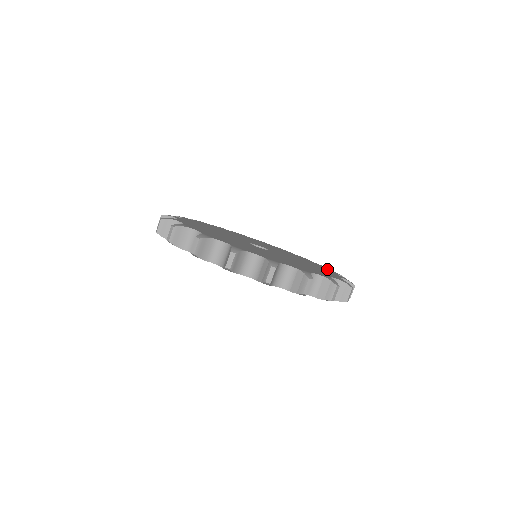
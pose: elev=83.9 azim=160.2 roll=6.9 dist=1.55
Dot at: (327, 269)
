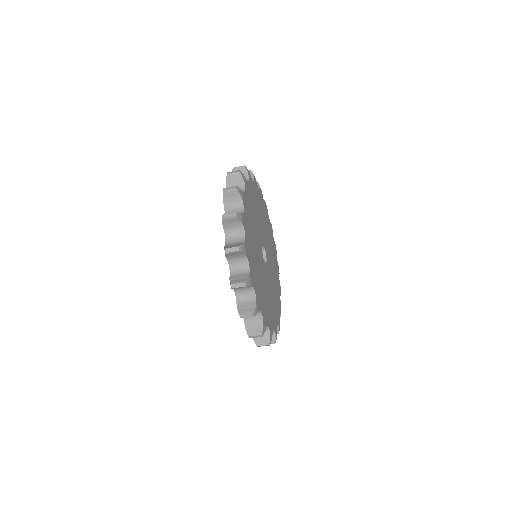
Dot at: occluded
